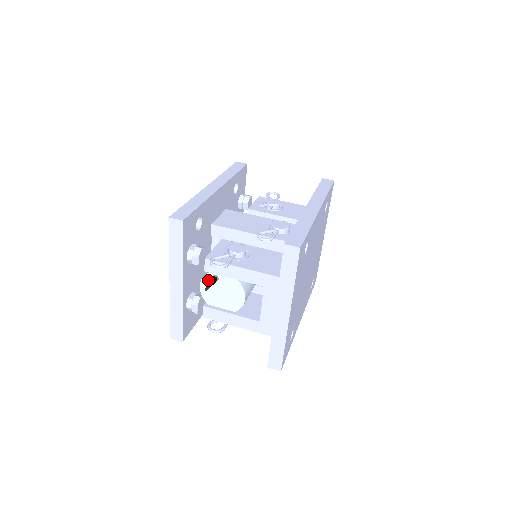
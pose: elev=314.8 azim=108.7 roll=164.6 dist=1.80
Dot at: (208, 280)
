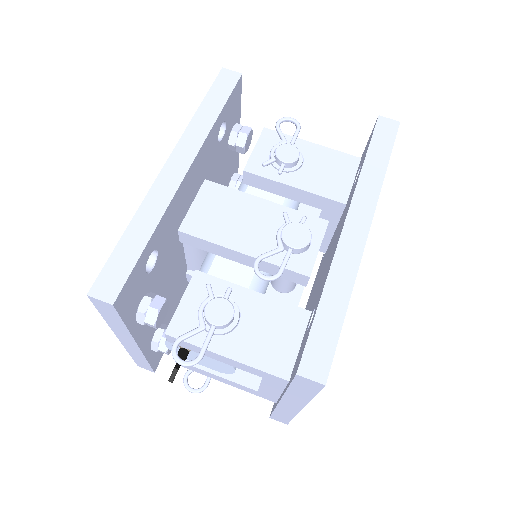
Dot at: occluded
